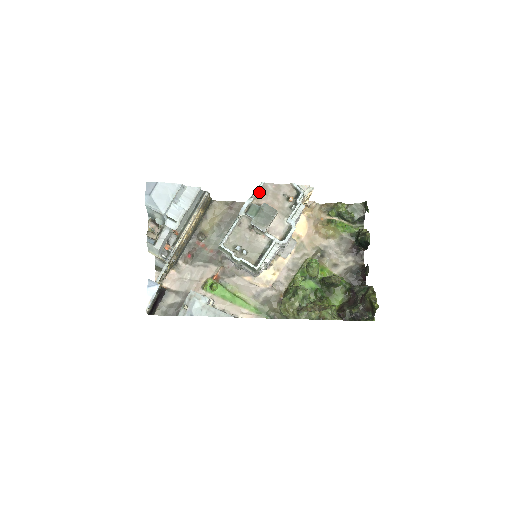
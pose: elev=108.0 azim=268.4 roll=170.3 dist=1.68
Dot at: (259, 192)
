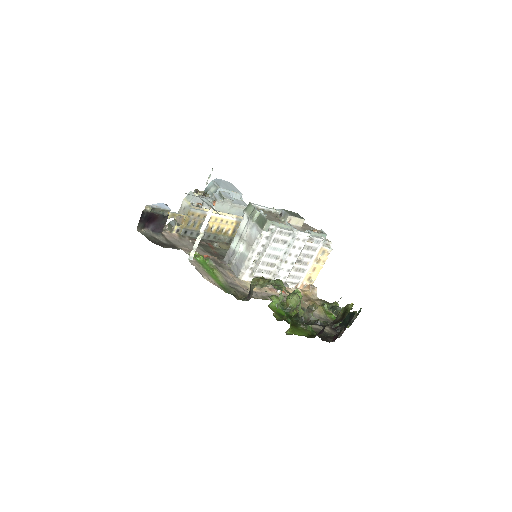
Dot at: occluded
